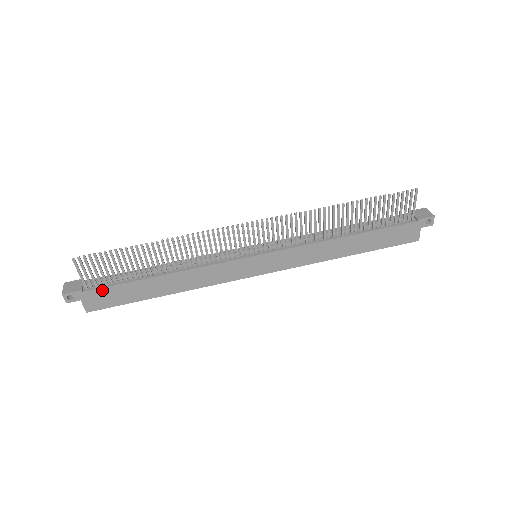
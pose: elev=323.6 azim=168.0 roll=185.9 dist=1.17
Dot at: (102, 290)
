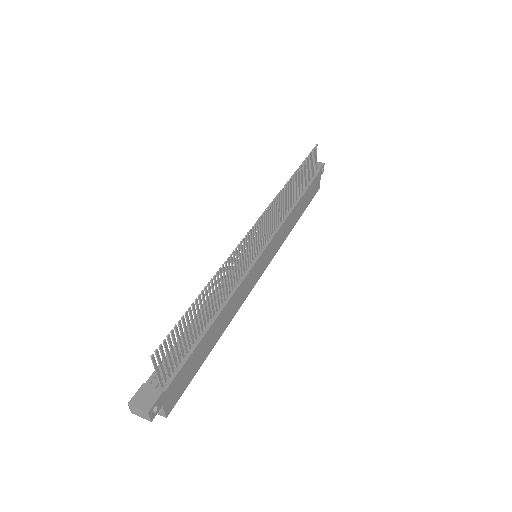
Dot at: (177, 376)
